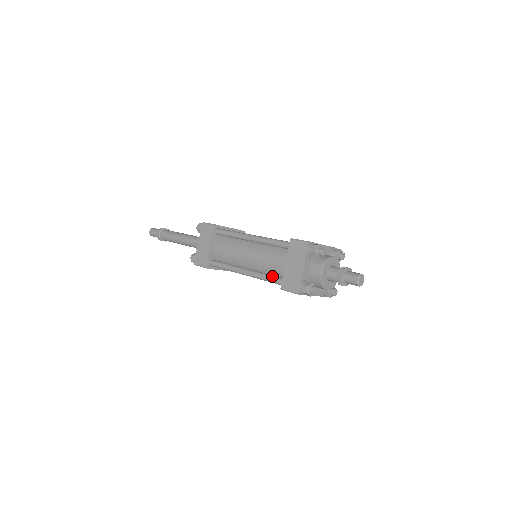
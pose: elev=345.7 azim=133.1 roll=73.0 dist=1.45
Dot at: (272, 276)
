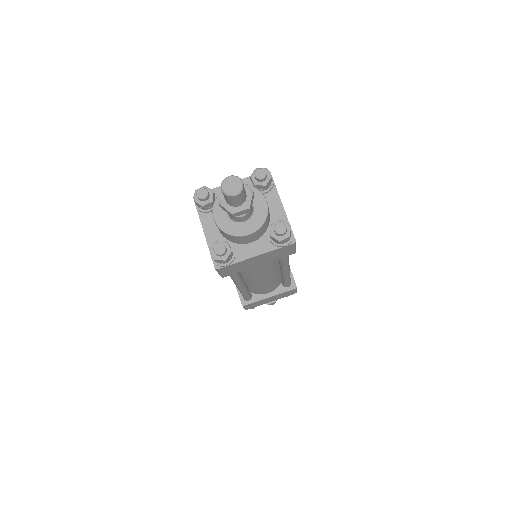
Dot at: occluded
